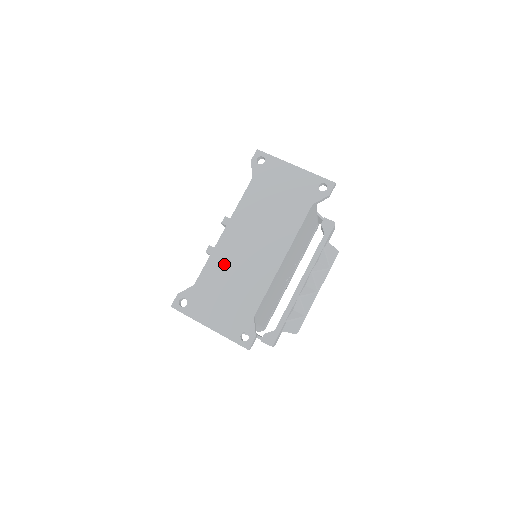
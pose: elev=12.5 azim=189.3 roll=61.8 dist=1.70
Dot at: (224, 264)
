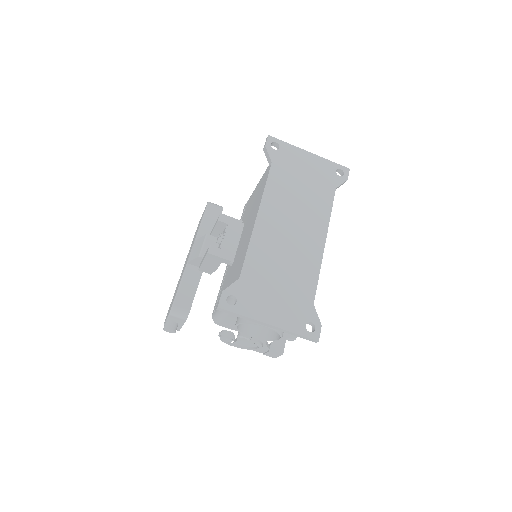
Dot at: (267, 252)
